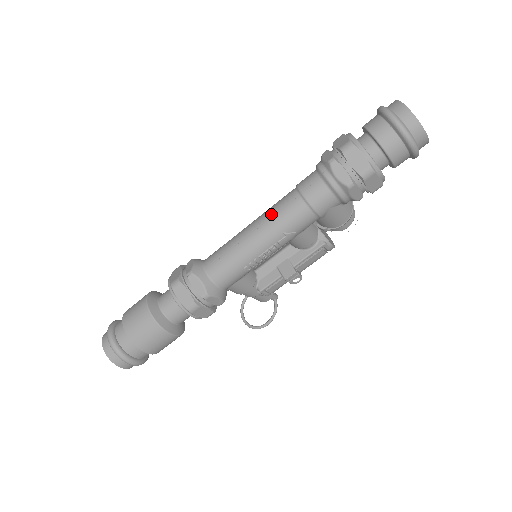
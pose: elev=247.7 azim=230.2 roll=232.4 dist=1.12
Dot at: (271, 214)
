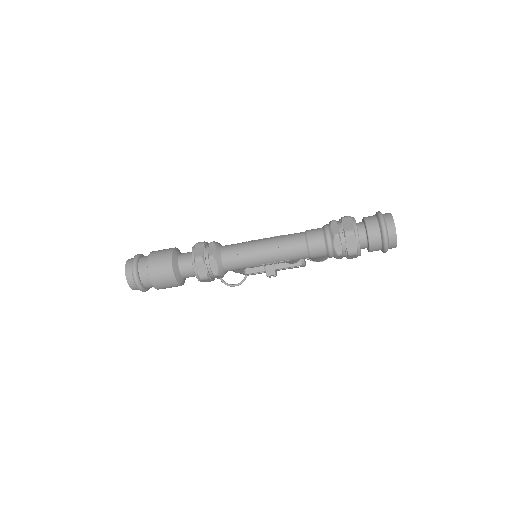
Dot at: (282, 244)
